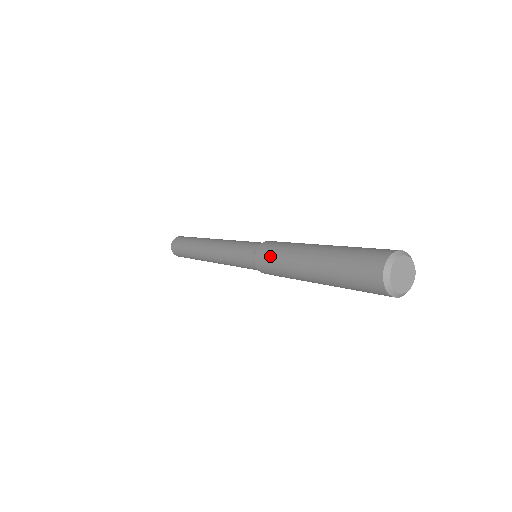
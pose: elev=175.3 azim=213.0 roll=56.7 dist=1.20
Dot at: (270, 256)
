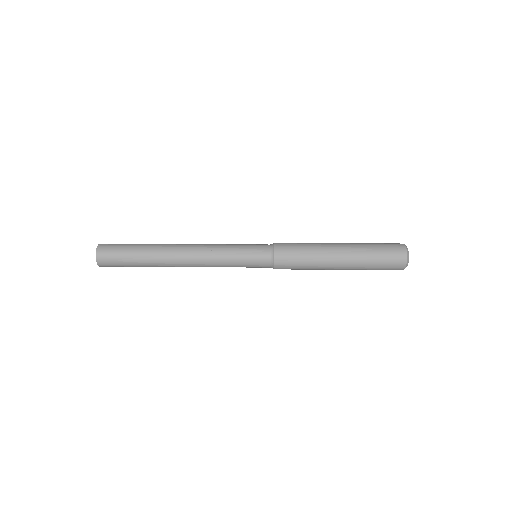
Dot at: (297, 249)
